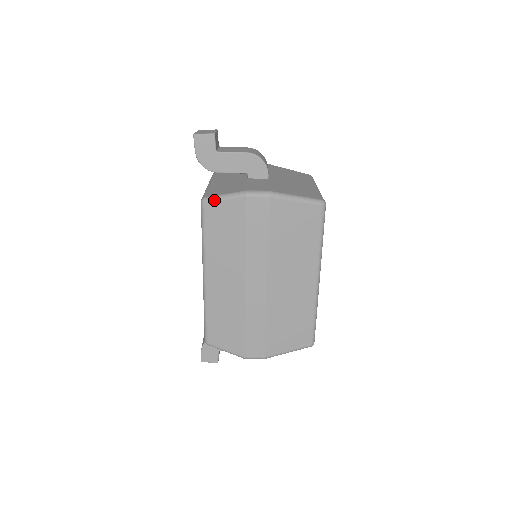
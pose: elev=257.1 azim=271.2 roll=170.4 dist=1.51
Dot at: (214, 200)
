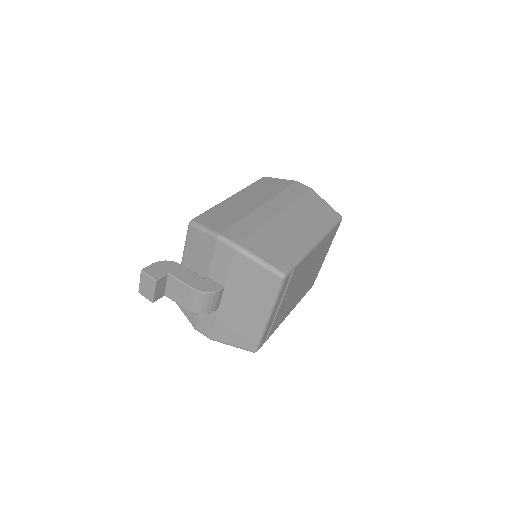
Dot at: (273, 178)
